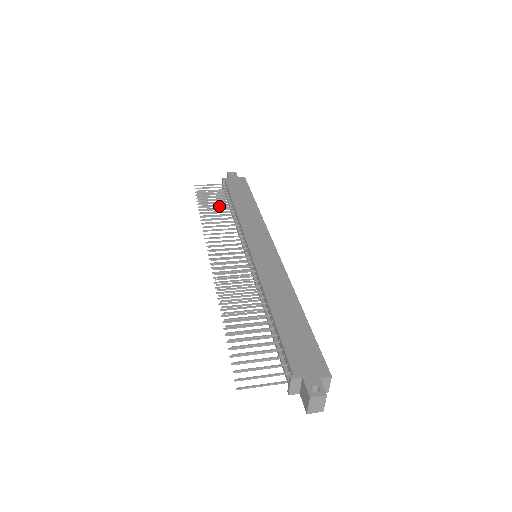
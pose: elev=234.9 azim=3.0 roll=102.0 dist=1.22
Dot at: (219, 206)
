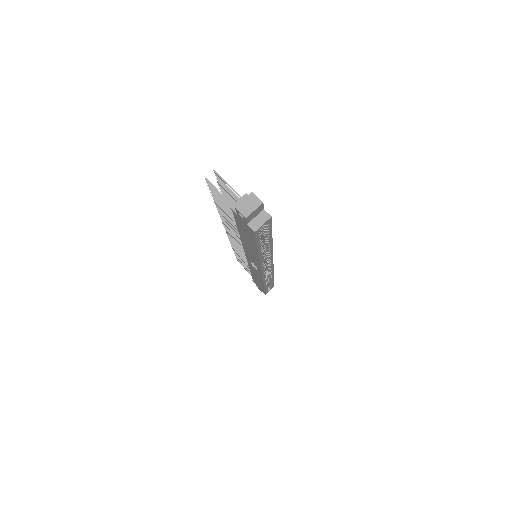
Dot at: (247, 267)
